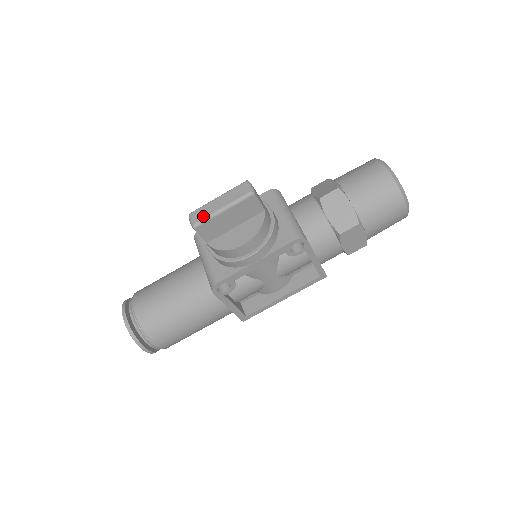
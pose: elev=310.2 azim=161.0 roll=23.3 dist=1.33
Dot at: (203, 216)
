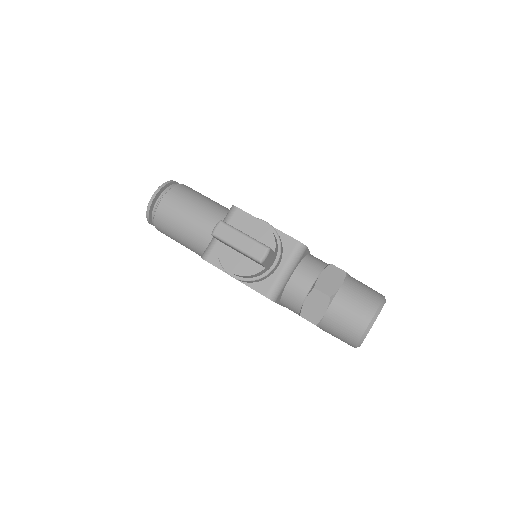
Dot at: (223, 236)
